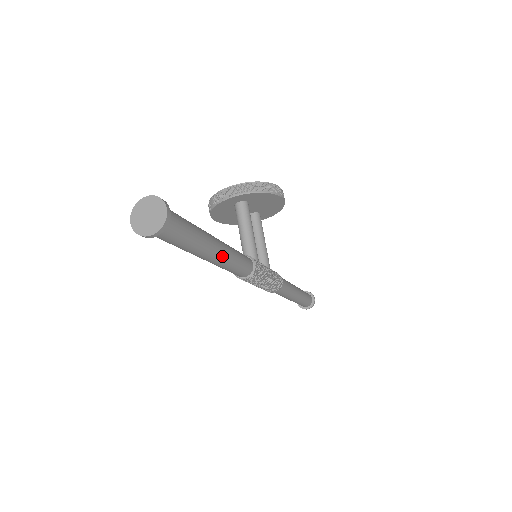
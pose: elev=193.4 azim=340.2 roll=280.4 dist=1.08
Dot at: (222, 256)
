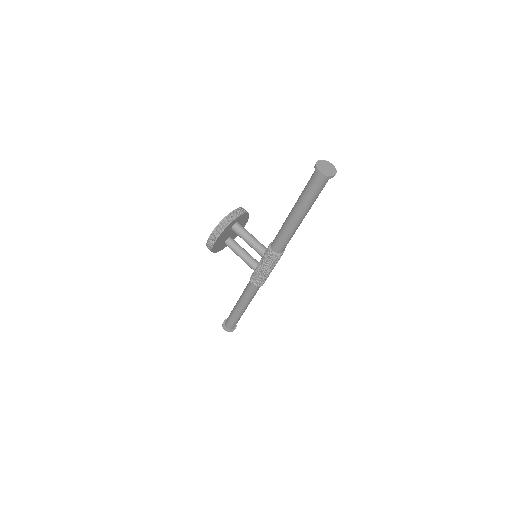
Dot at: occluded
